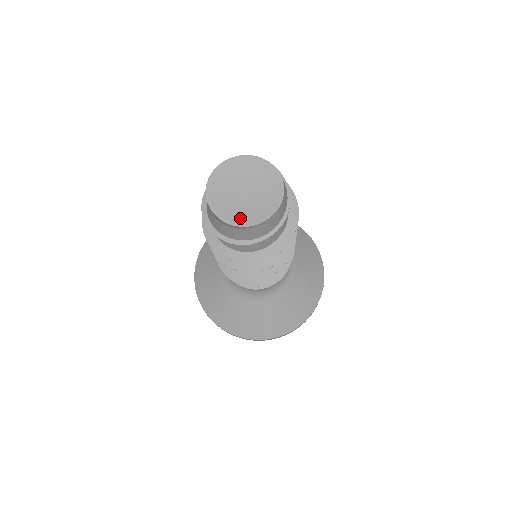
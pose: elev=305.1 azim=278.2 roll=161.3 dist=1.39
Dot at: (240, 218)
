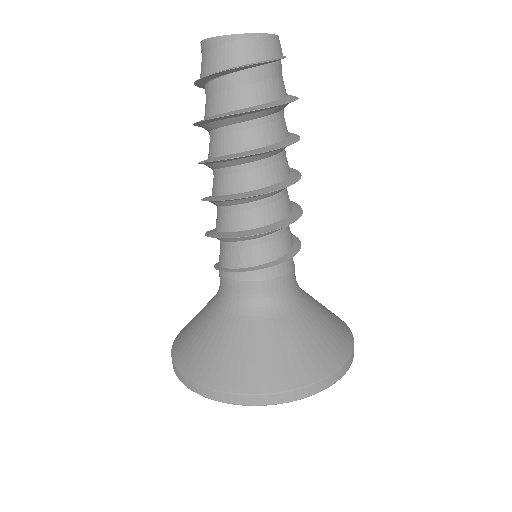
Dot at: (233, 37)
